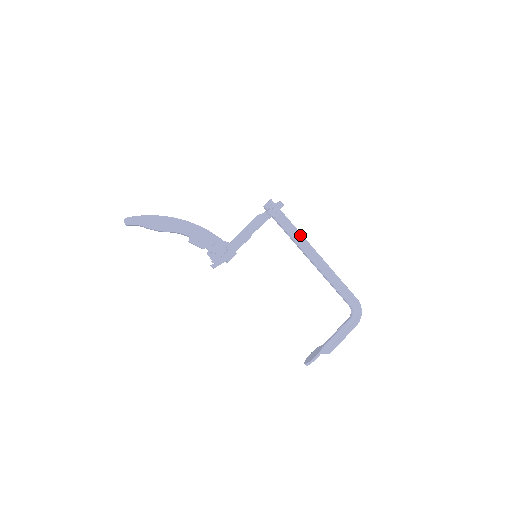
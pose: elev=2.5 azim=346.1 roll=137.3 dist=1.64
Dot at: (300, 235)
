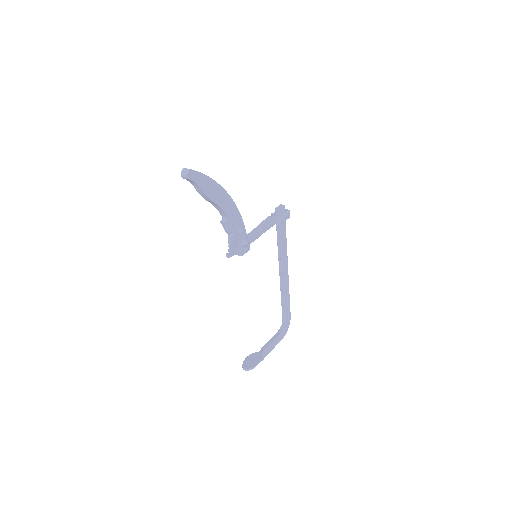
Dot at: (286, 247)
